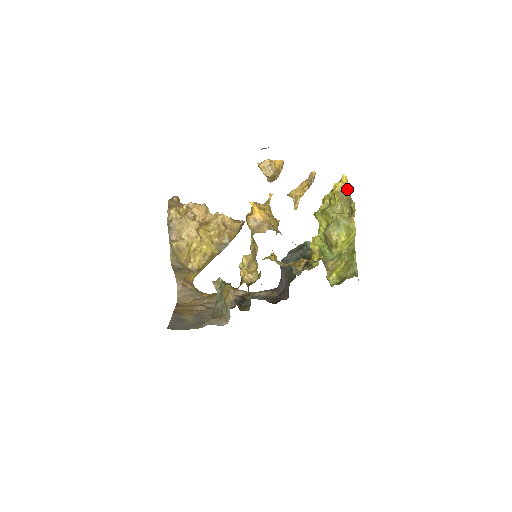
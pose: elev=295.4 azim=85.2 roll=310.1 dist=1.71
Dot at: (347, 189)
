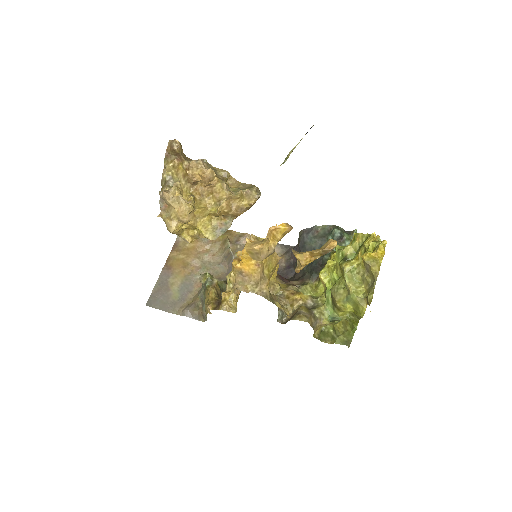
Dot at: (377, 266)
